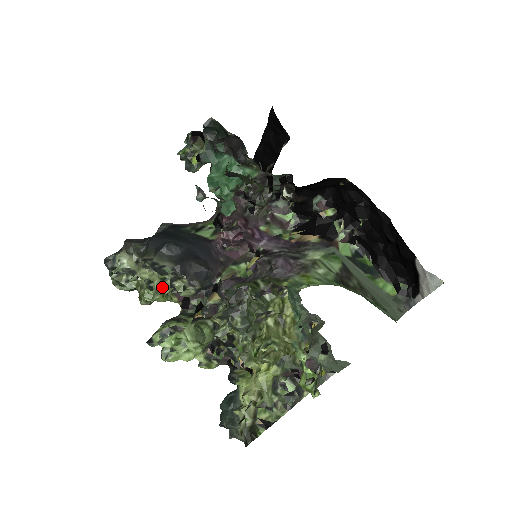
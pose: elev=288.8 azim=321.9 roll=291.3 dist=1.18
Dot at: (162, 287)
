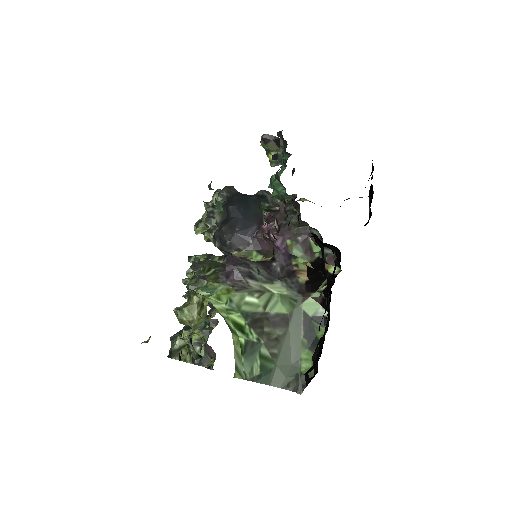
Dot at: occluded
